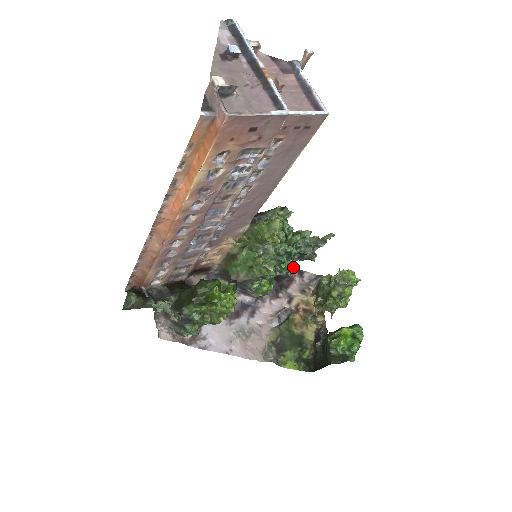
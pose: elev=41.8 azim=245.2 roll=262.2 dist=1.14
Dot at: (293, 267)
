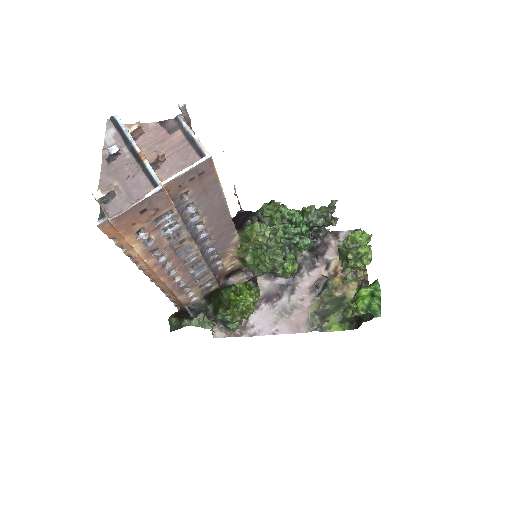
Dot at: (308, 243)
